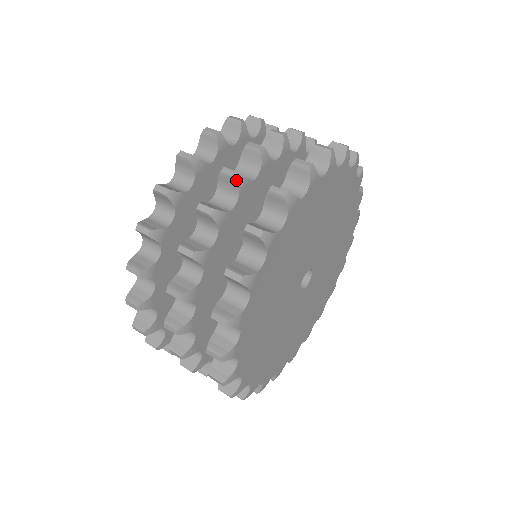
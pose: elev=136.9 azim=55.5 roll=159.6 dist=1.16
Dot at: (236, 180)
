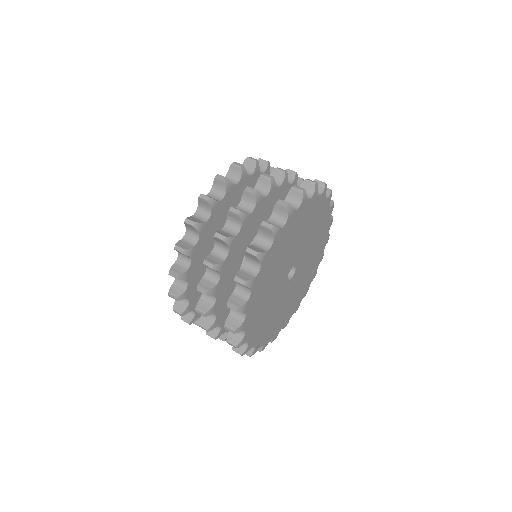
Dot at: (285, 173)
